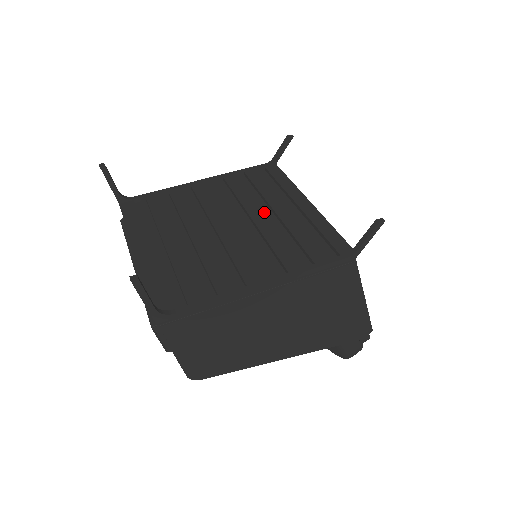
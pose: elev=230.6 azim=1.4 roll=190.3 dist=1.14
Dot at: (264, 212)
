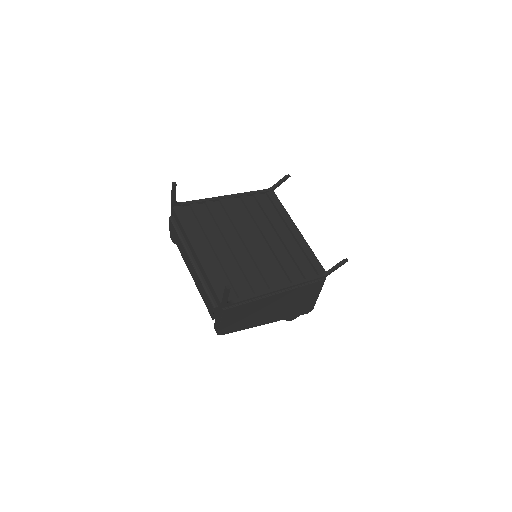
Dot at: (271, 232)
